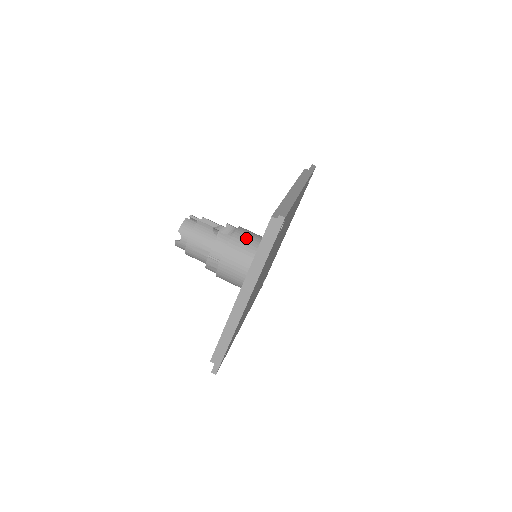
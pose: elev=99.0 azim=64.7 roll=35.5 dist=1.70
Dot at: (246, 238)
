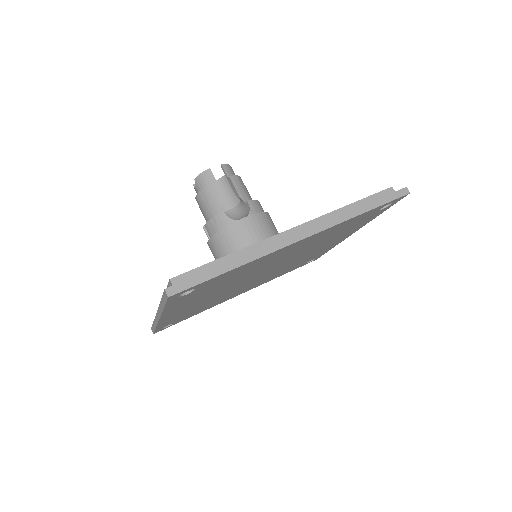
Dot at: (243, 236)
